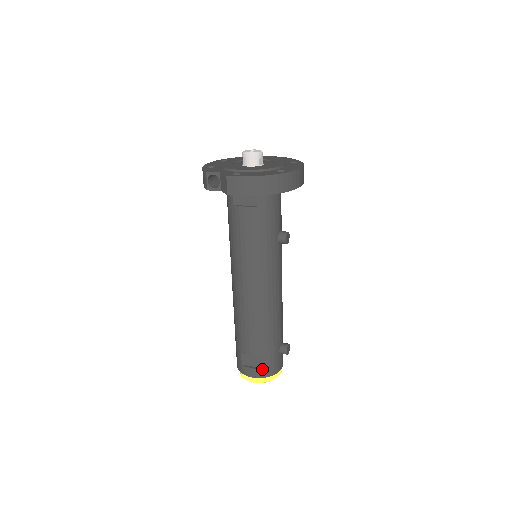
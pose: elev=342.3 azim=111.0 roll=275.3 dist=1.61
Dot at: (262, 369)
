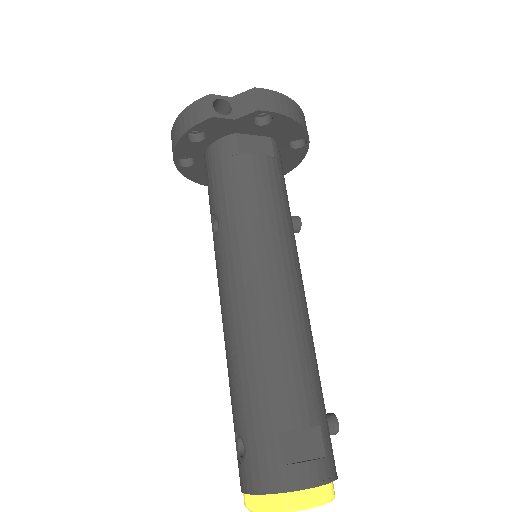
Dot at: (325, 458)
